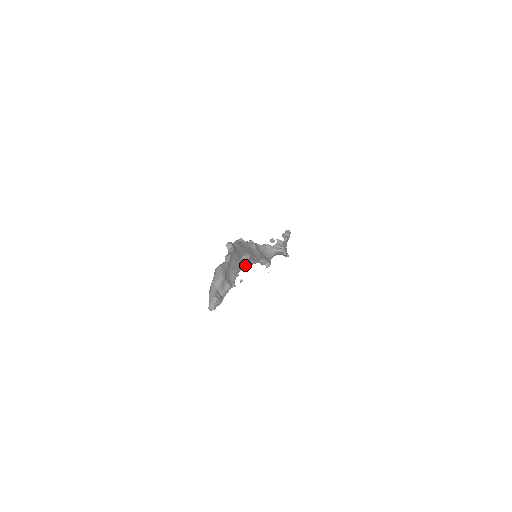
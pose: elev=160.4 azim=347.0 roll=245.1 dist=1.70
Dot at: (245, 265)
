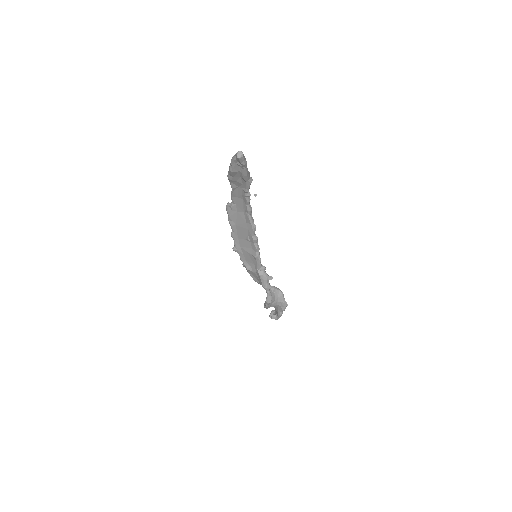
Dot at: (251, 217)
